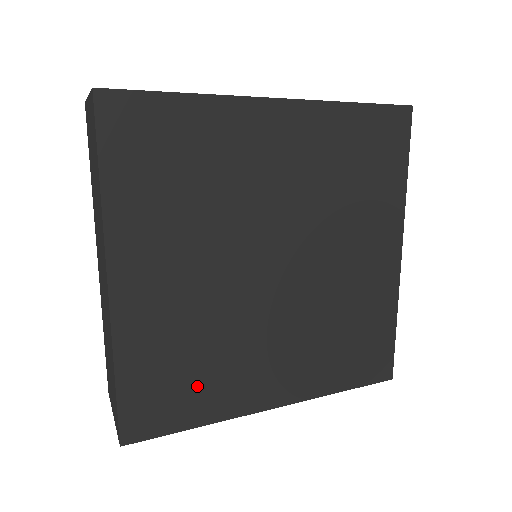
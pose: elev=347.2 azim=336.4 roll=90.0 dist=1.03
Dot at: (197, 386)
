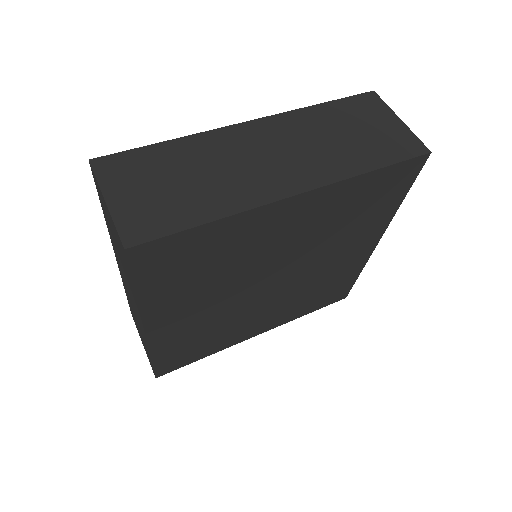
Dot at: (207, 345)
